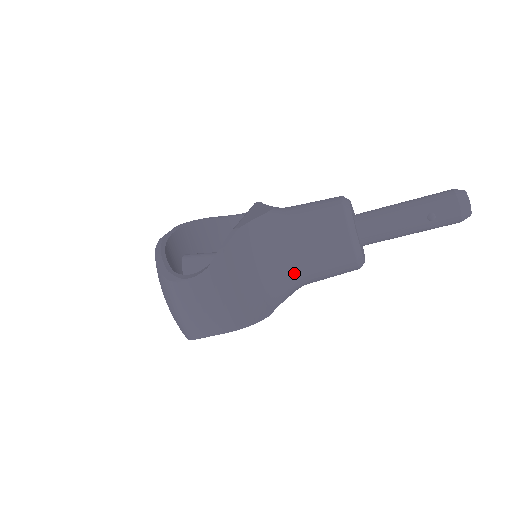
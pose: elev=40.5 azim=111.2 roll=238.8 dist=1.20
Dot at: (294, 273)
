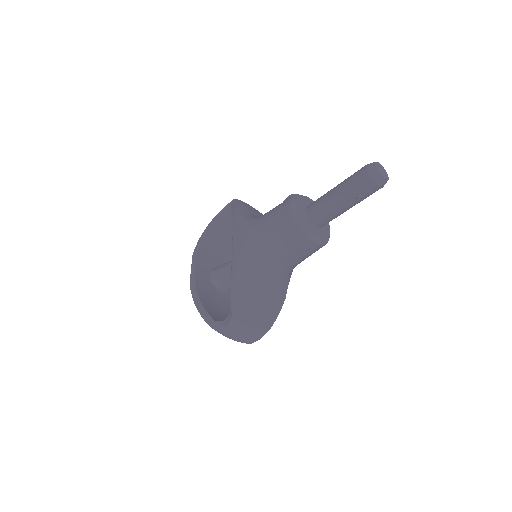
Dot at: (286, 269)
